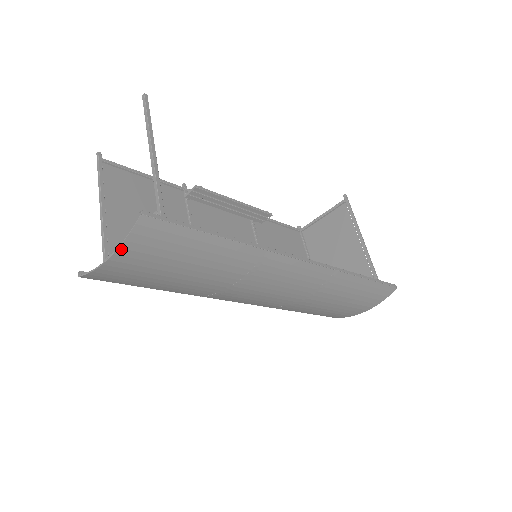
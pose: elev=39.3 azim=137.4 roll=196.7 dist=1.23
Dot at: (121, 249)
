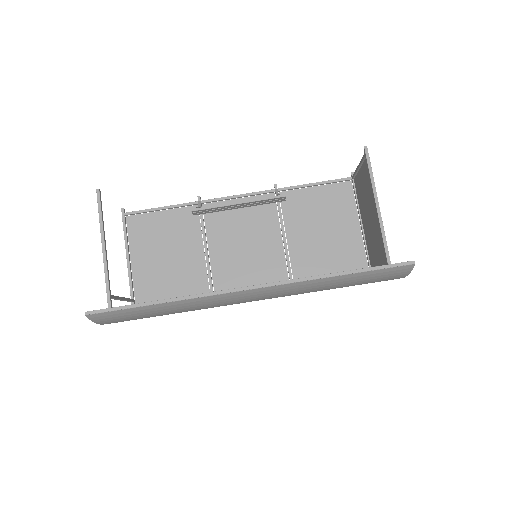
Dot at: (99, 323)
